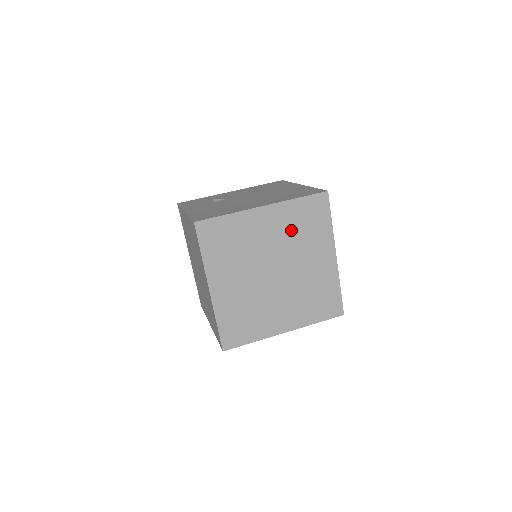
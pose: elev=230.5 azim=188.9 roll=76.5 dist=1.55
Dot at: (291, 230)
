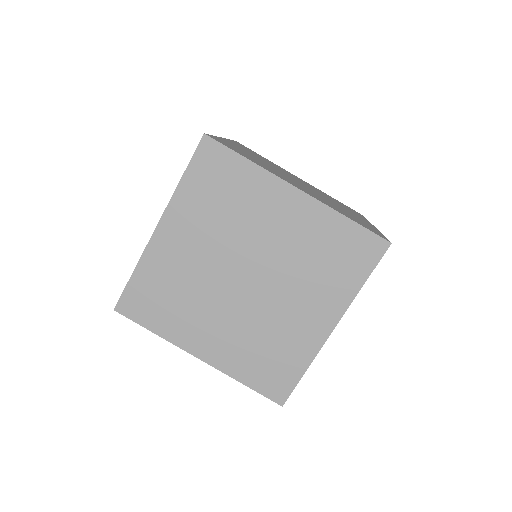
Dot at: occluded
